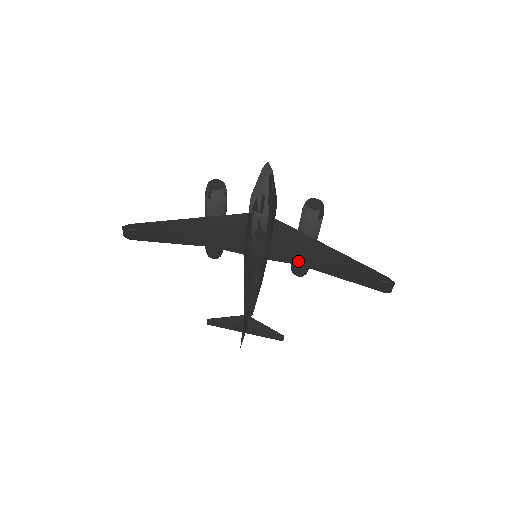
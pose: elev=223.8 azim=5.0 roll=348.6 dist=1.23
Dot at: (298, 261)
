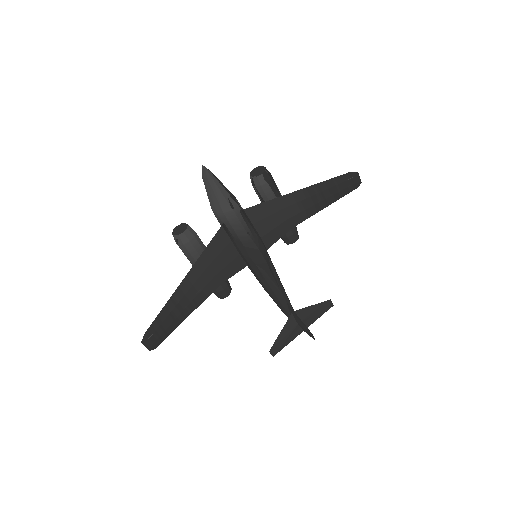
Dot at: (286, 228)
